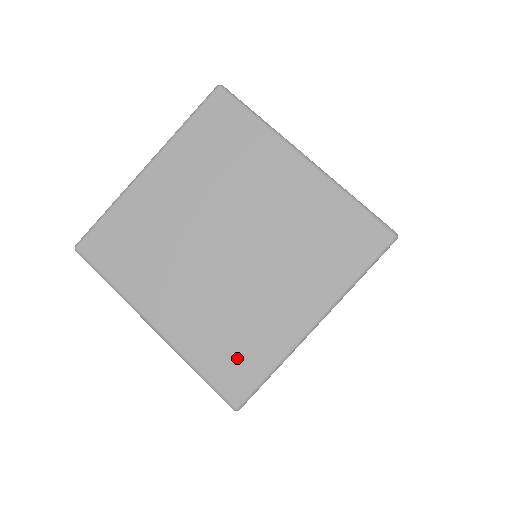
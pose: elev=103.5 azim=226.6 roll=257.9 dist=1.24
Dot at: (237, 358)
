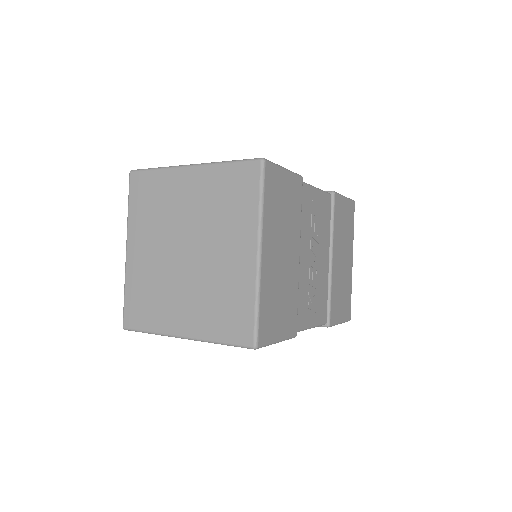
Dot at: (142, 308)
